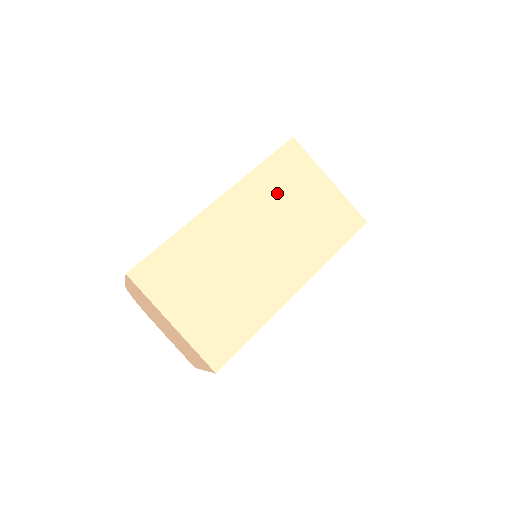
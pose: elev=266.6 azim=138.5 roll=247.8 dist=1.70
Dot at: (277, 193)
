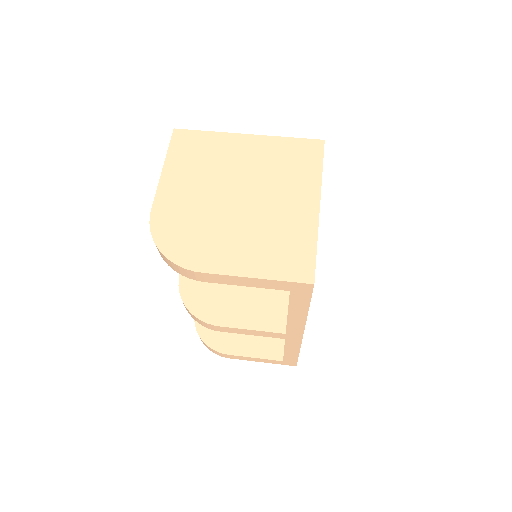
Dot at: occluded
